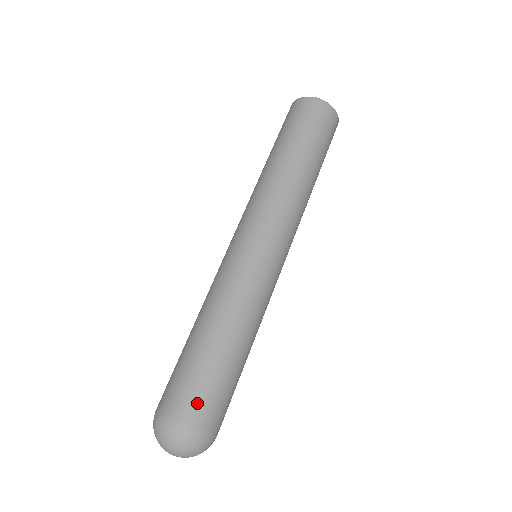
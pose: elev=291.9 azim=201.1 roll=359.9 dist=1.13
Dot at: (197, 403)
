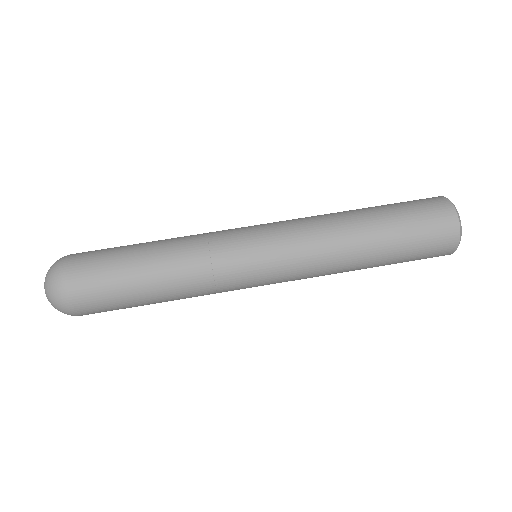
Dot at: (86, 278)
